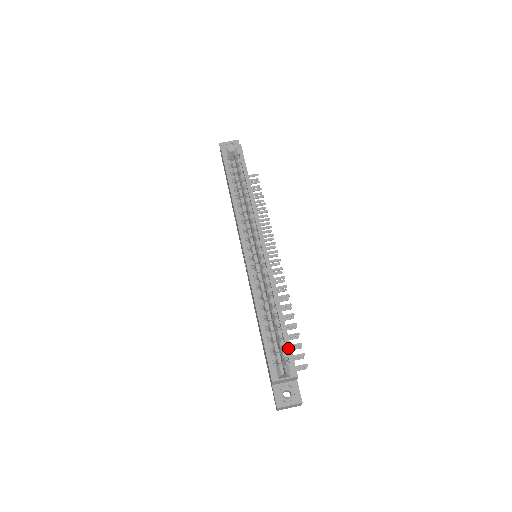
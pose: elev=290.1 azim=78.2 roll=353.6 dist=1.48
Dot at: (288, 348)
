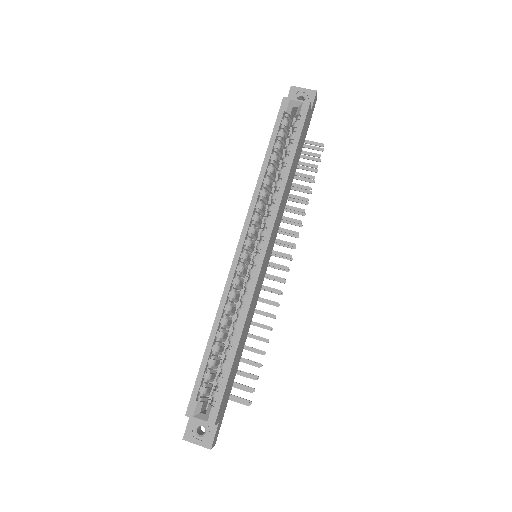
Dot at: (221, 389)
